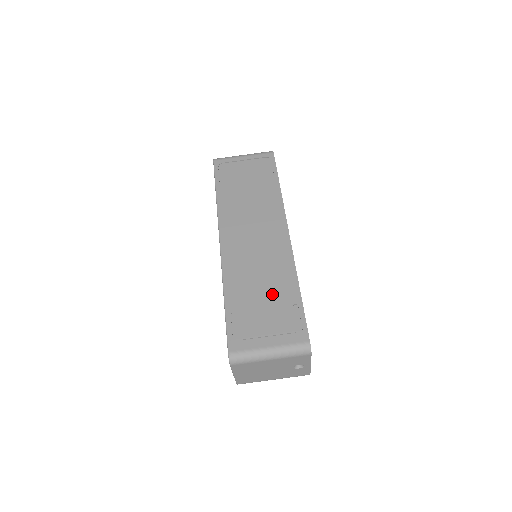
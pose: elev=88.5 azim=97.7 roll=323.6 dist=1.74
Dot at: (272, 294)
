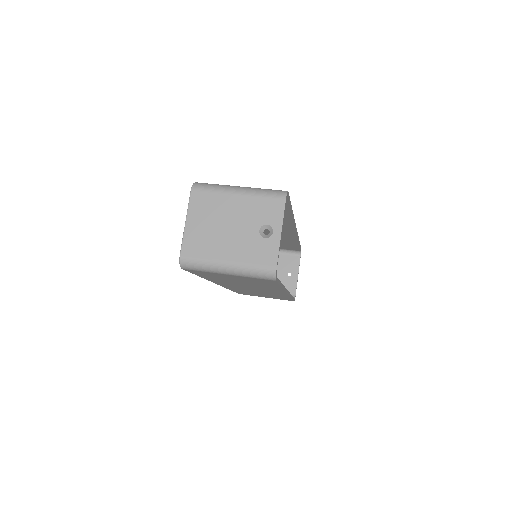
Dot at: occluded
